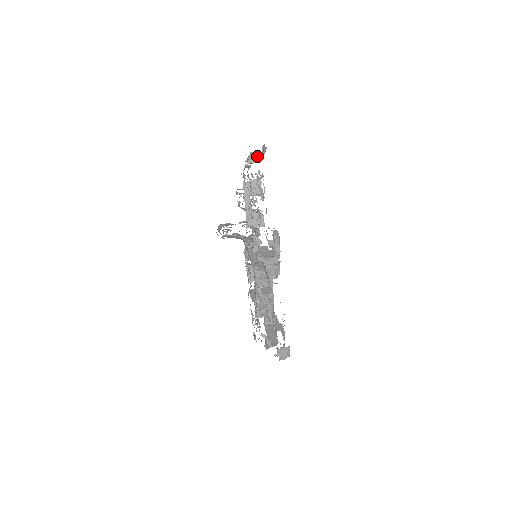
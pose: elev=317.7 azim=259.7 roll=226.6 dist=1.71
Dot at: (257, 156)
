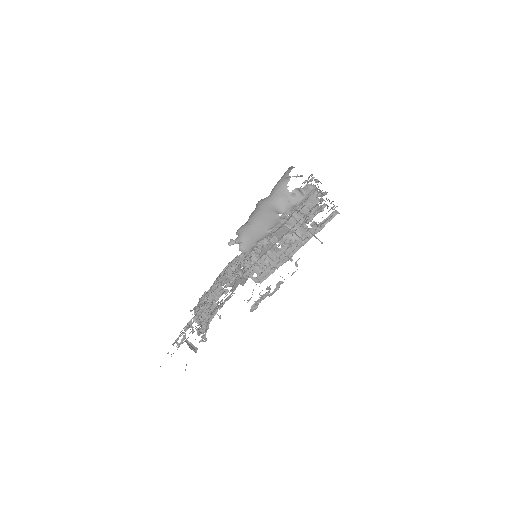
Dot at: occluded
